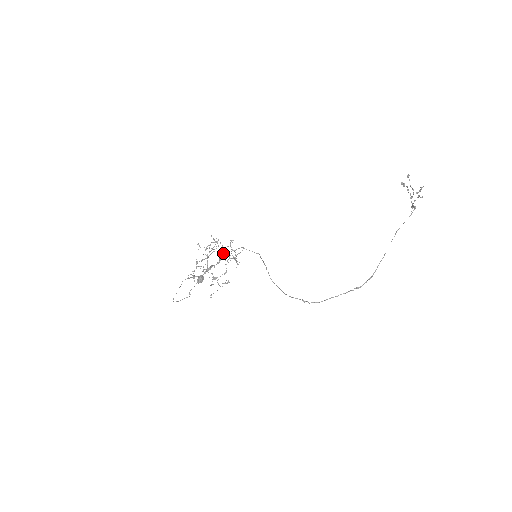
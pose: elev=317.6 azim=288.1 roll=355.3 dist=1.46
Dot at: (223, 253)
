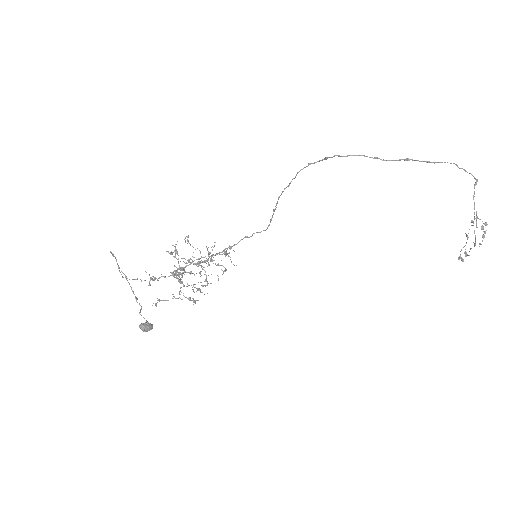
Dot at: (214, 246)
